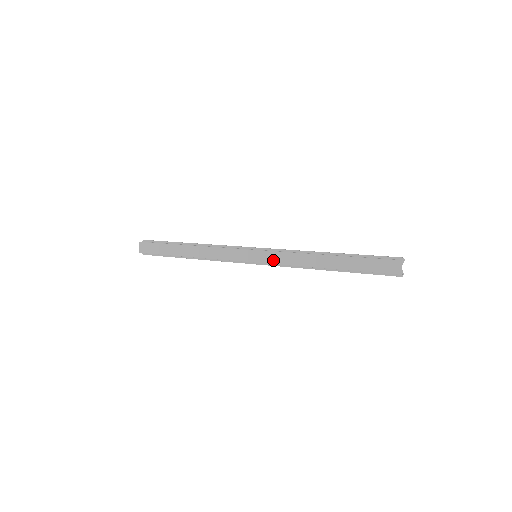
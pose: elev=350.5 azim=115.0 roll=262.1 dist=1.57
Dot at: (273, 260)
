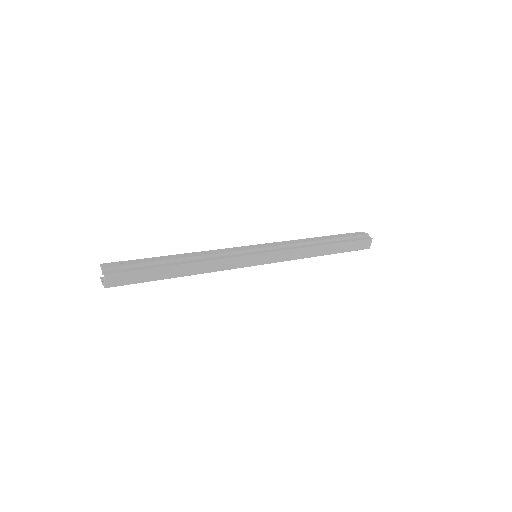
Dot at: (279, 259)
